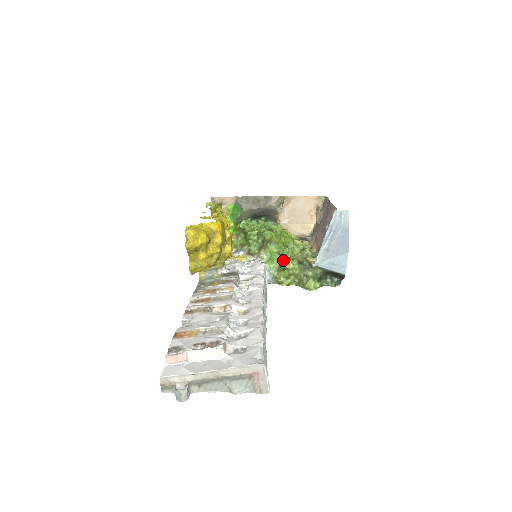
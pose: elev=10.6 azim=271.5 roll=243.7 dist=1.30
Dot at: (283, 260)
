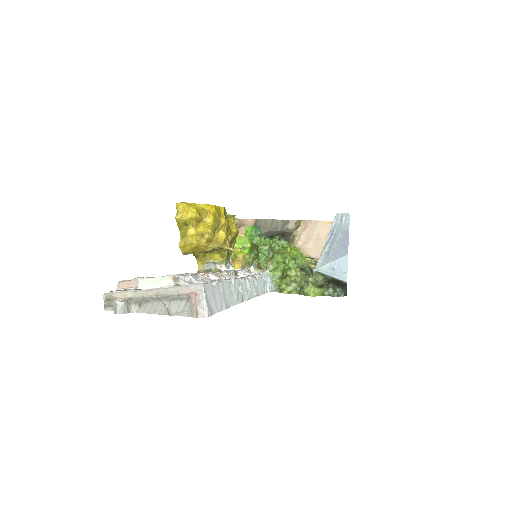
Dot at: (286, 267)
